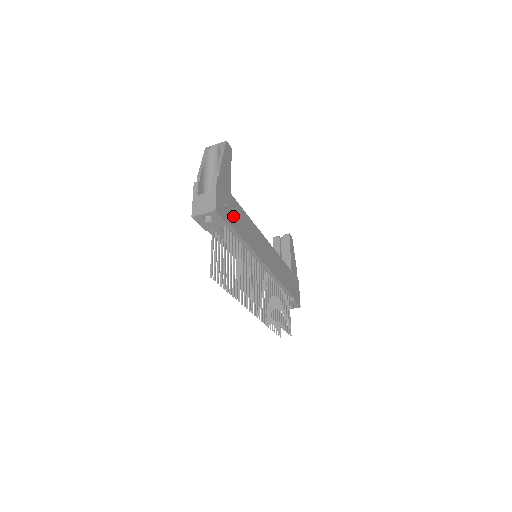
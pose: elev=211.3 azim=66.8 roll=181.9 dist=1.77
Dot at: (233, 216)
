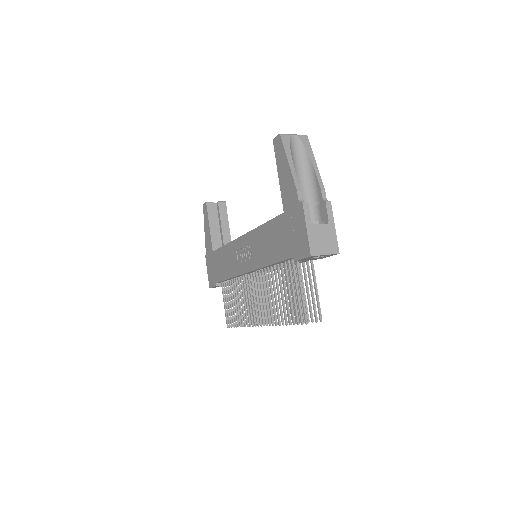
Dot at: occluded
